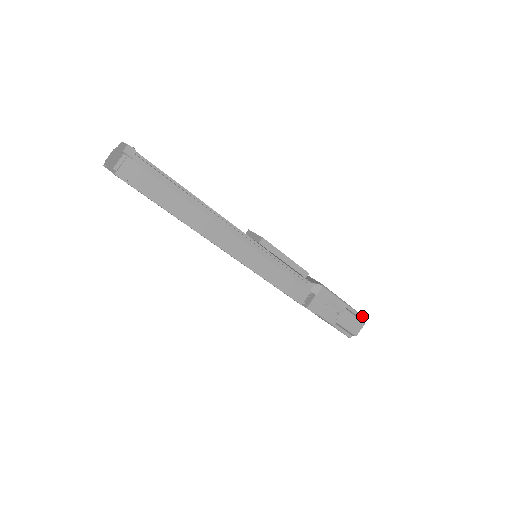
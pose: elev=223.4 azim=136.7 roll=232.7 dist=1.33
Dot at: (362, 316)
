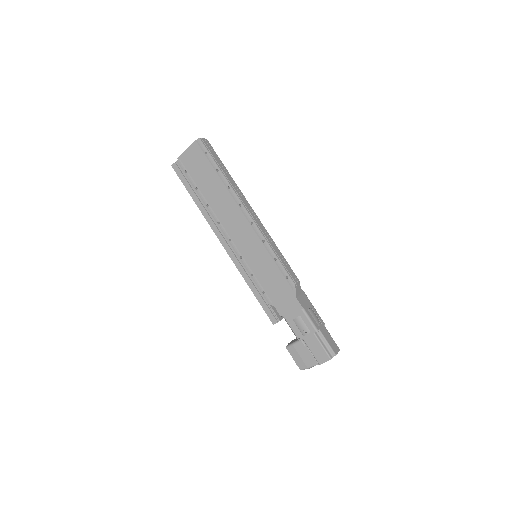
Dot at: occluded
